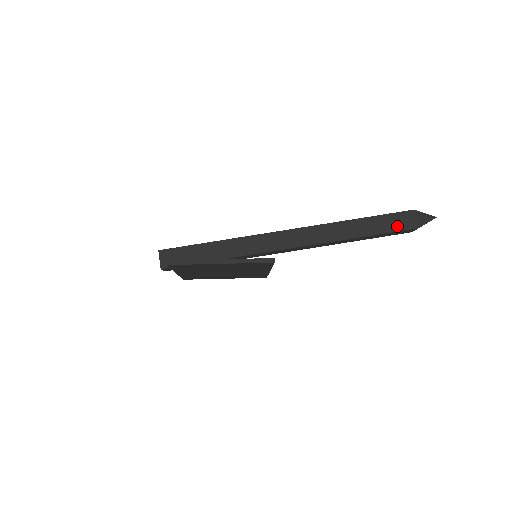
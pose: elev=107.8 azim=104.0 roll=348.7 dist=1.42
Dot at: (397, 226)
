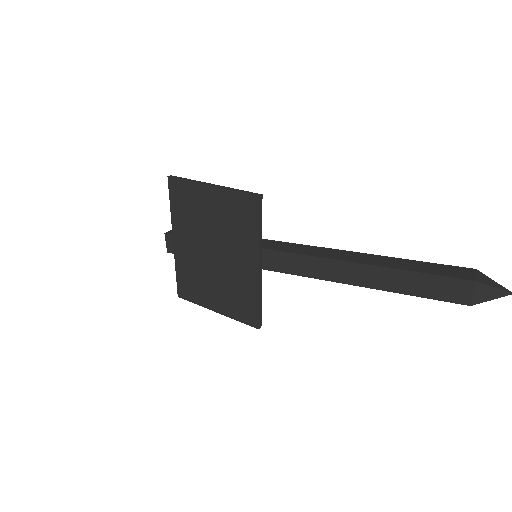
Dot at: (442, 272)
